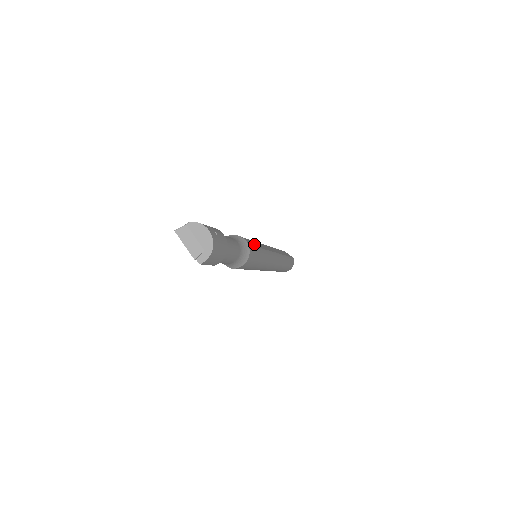
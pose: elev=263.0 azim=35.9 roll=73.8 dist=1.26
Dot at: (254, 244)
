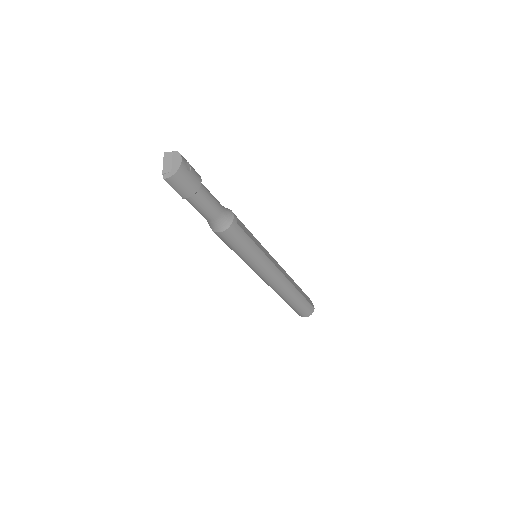
Dot at: (249, 234)
